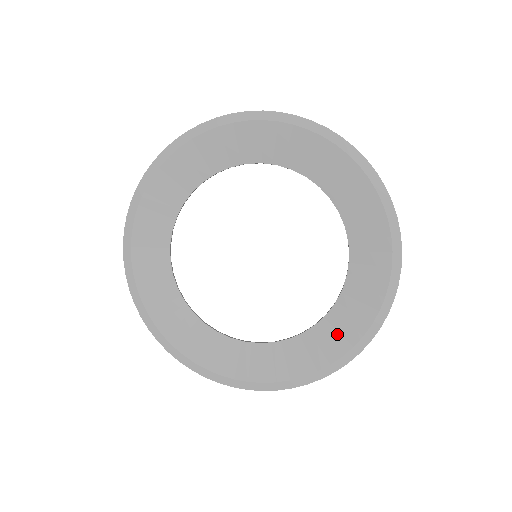
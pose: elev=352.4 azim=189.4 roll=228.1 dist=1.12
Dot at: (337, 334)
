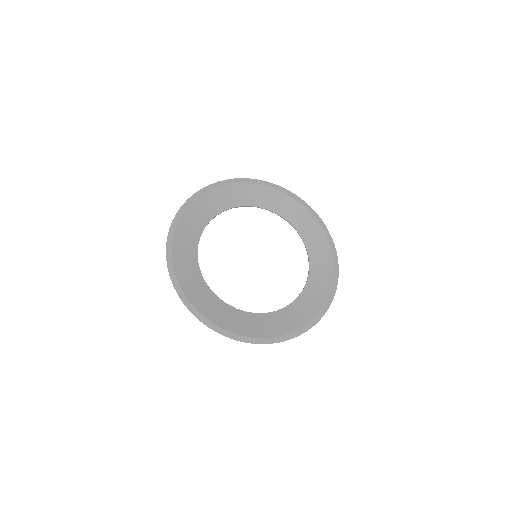
Dot at: (265, 326)
